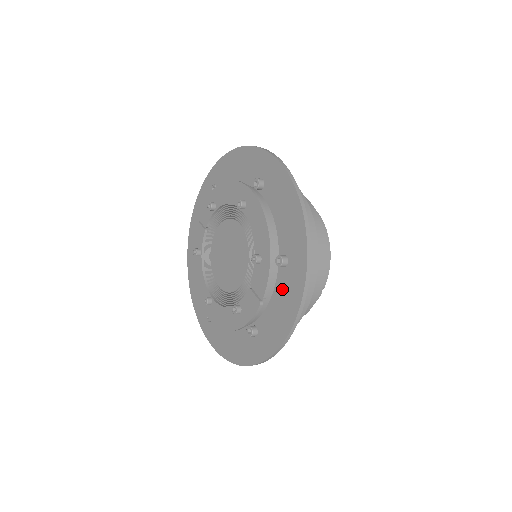
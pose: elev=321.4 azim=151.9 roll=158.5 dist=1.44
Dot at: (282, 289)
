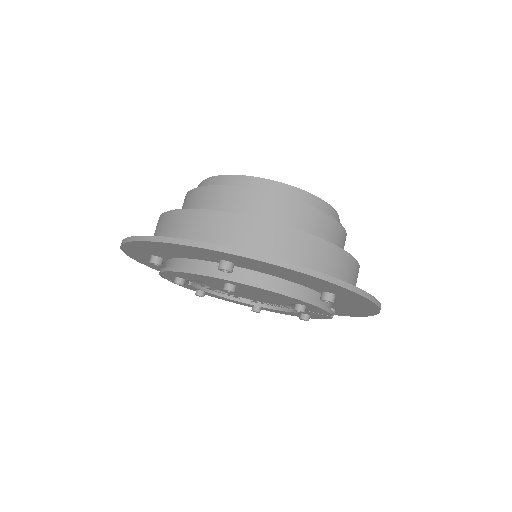
Dot at: (344, 302)
